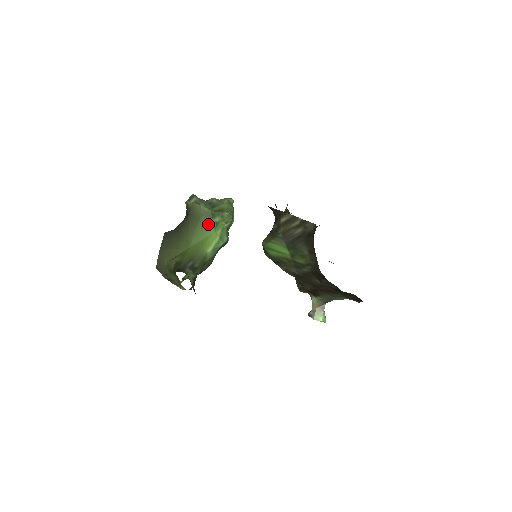
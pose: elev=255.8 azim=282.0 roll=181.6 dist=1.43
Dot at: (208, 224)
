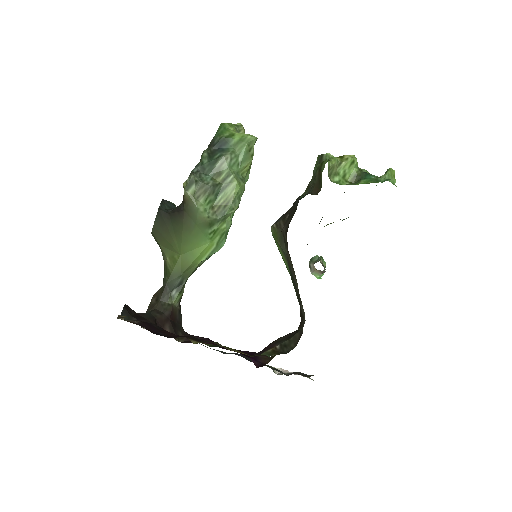
Dot at: (204, 233)
